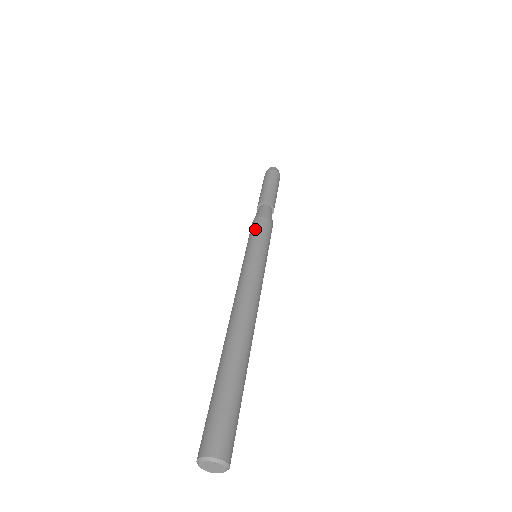
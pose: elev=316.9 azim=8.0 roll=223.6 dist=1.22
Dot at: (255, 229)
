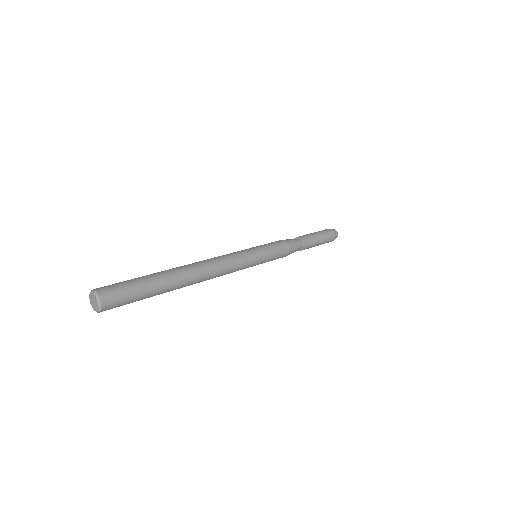
Dot at: occluded
